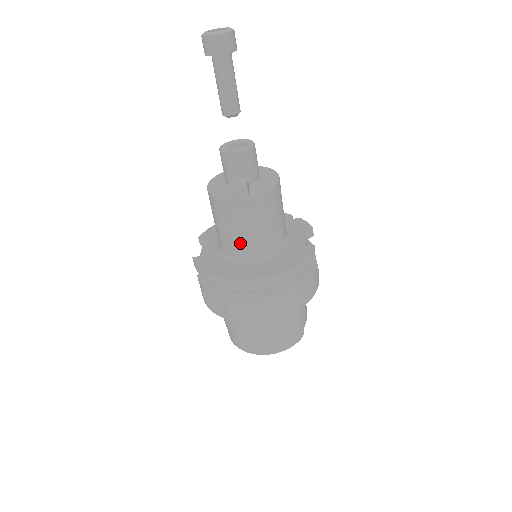
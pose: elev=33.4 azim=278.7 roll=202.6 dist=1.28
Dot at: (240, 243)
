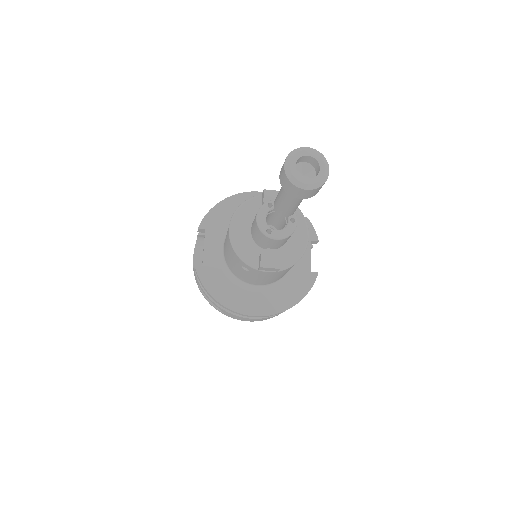
Dot at: (252, 281)
